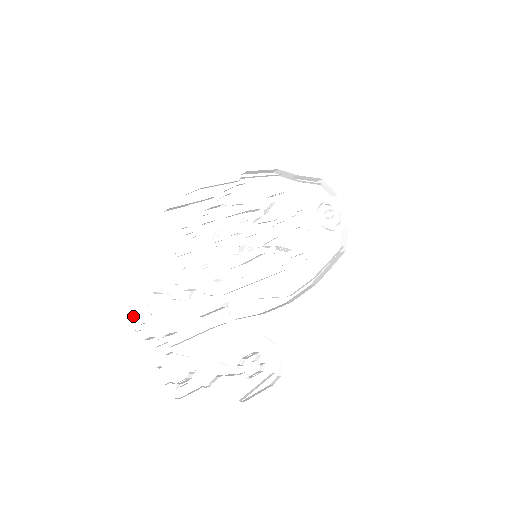
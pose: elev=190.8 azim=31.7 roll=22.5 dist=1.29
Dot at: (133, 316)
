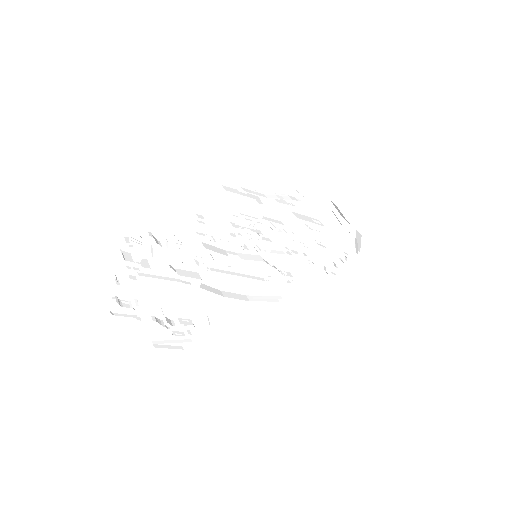
Dot at: (128, 235)
